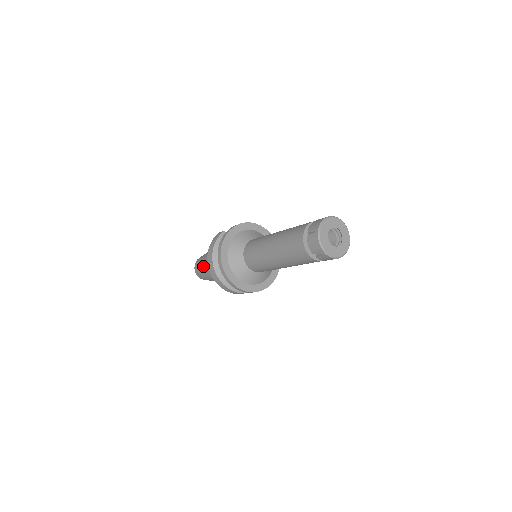
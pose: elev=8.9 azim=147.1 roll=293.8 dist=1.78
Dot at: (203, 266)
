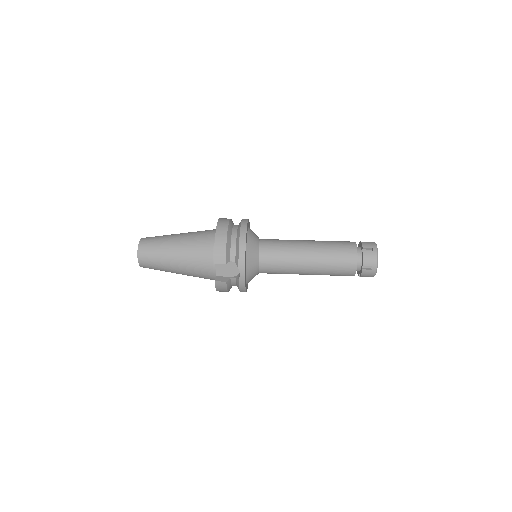
Dot at: occluded
